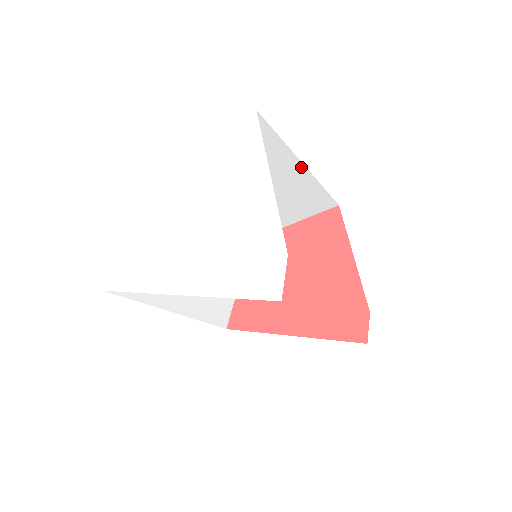
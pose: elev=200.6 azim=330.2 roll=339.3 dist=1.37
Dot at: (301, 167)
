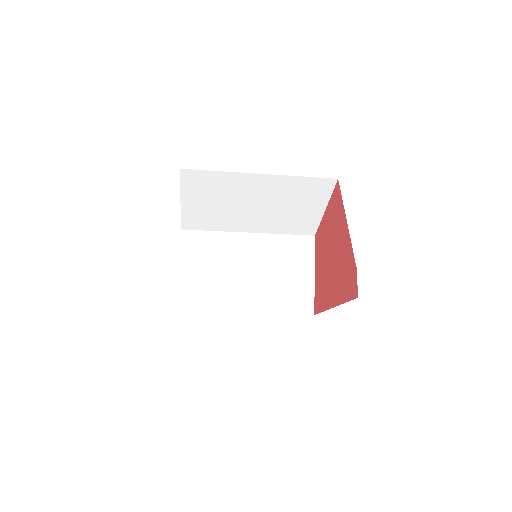
Dot at: (260, 176)
